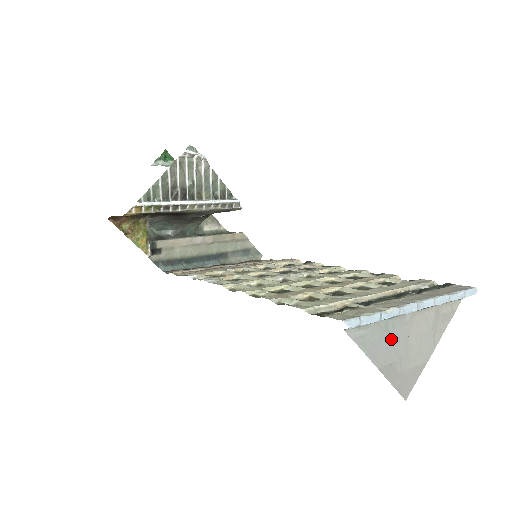
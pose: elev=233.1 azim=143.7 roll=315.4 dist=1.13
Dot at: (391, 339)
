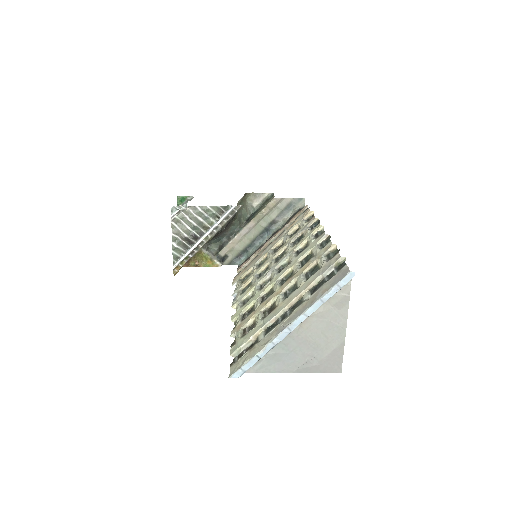
Dot at: (291, 352)
